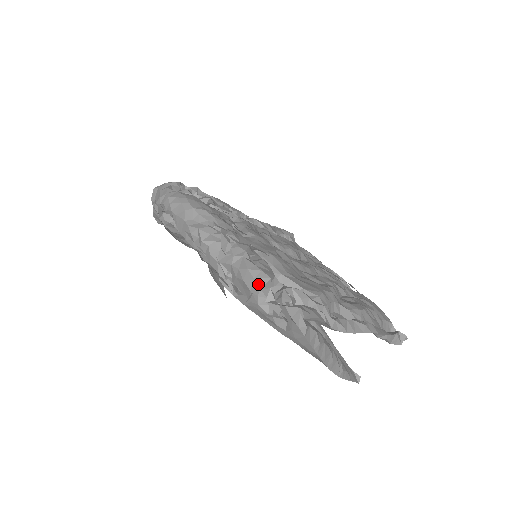
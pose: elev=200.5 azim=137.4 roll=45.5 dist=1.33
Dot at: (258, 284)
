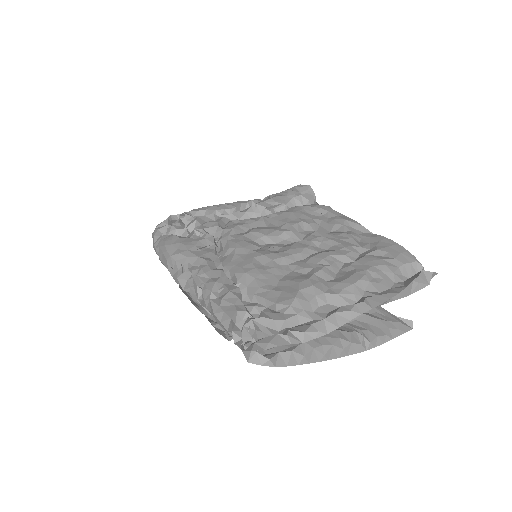
Dot at: (224, 327)
